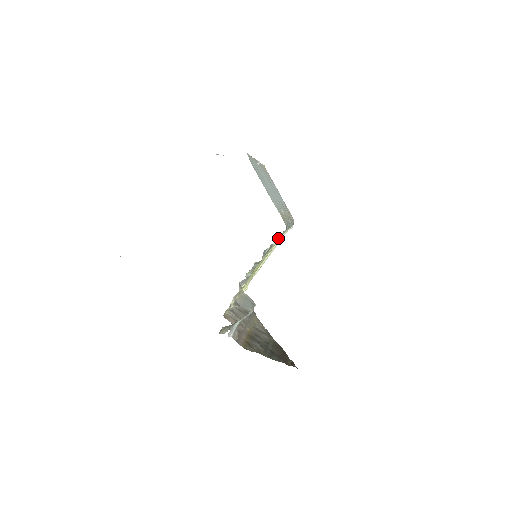
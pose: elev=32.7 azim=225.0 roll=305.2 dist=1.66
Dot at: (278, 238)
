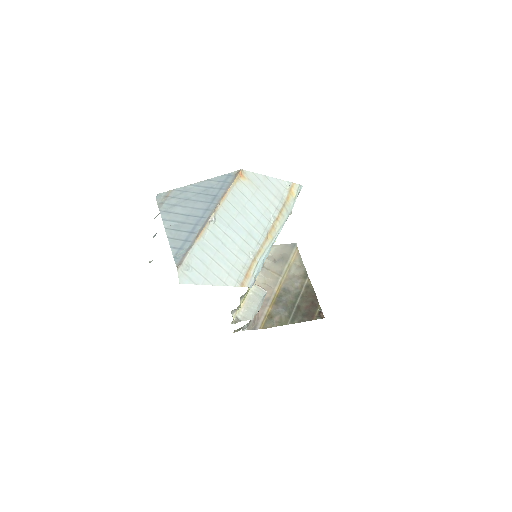
Dot at: occluded
